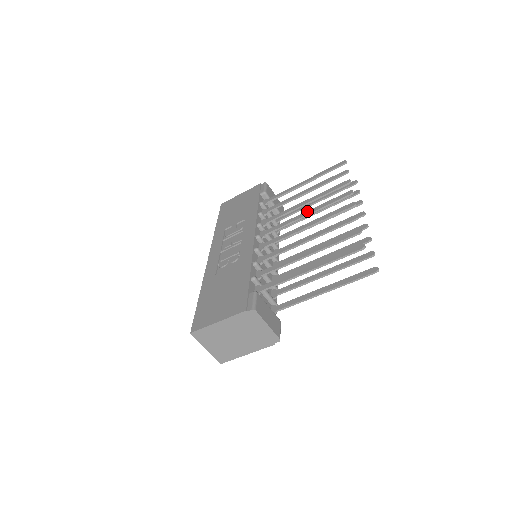
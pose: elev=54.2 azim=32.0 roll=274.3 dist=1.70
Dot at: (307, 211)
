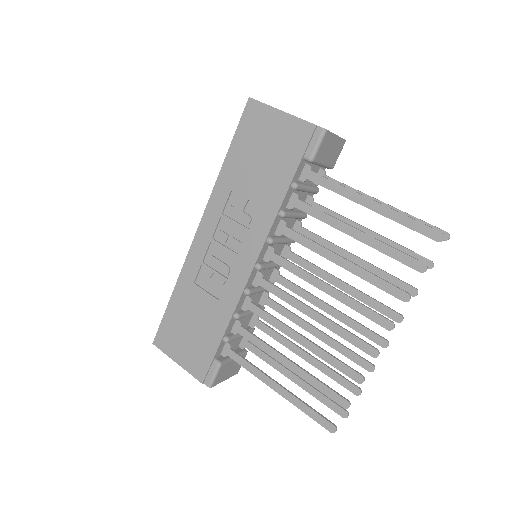
Dot at: (330, 288)
